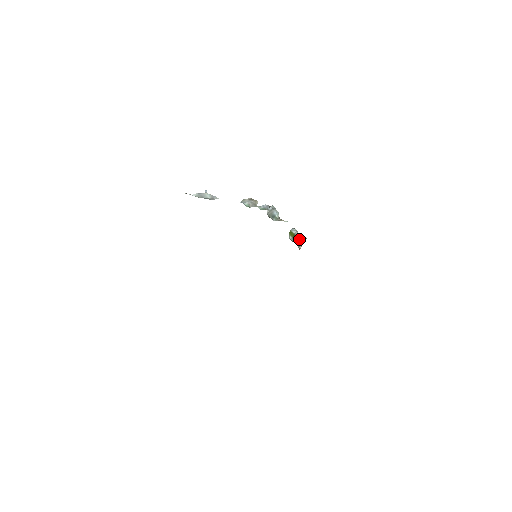
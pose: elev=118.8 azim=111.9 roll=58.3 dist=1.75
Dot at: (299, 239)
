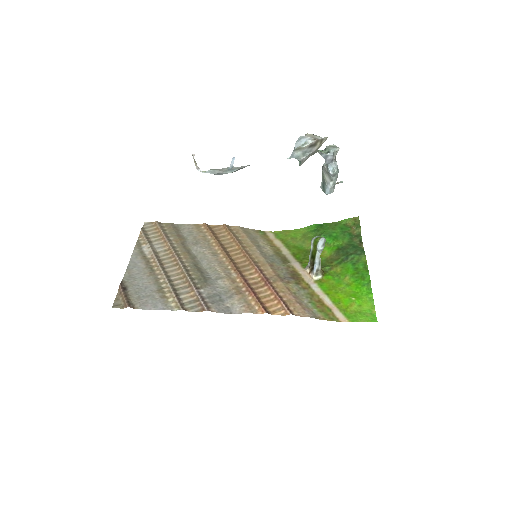
Dot at: (314, 265)
